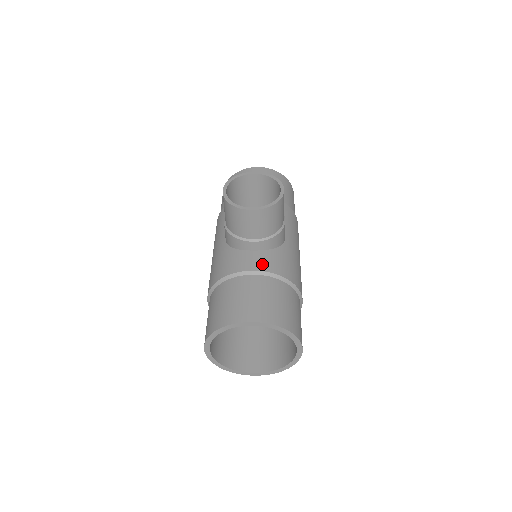
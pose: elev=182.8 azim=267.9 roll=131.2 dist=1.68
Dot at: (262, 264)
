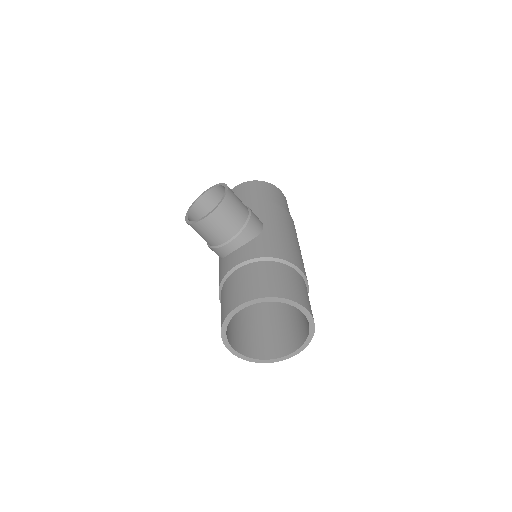
Dot at: (242, 257)
